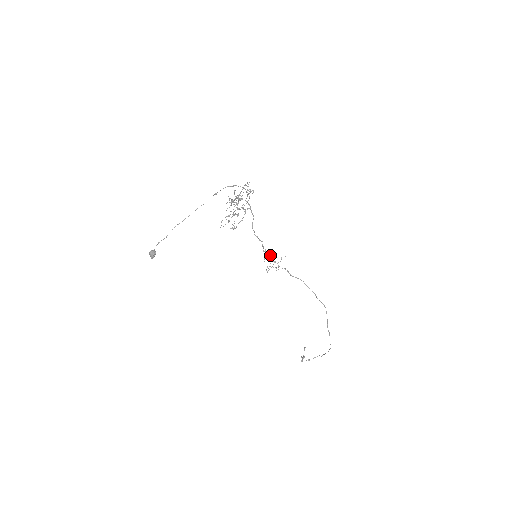
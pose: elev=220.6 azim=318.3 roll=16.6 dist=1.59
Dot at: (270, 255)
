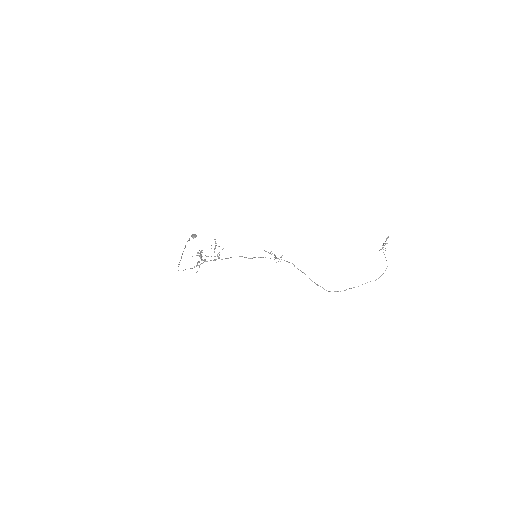
Dot at: occluded
